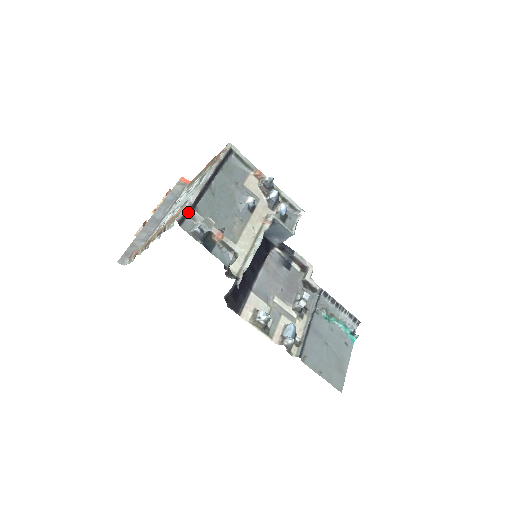
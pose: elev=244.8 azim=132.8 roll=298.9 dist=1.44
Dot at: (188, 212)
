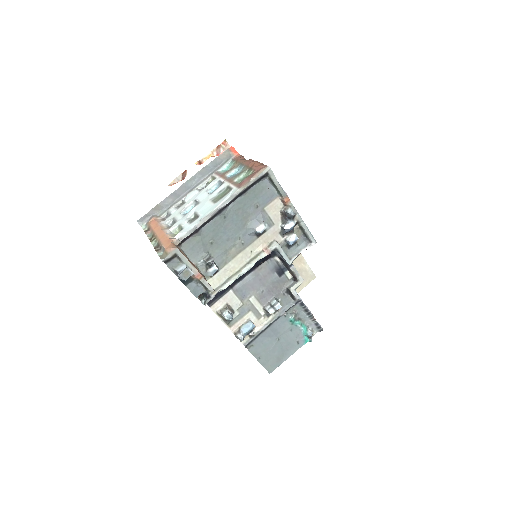
Dot at: (177, 254)
